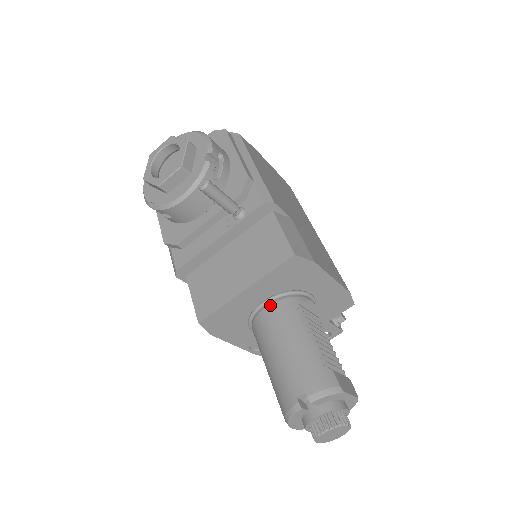
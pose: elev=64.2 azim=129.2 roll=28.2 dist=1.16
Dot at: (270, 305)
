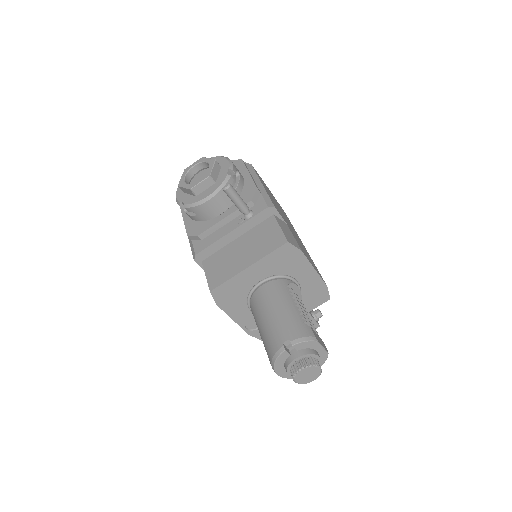
Dot at: (266, 283)
